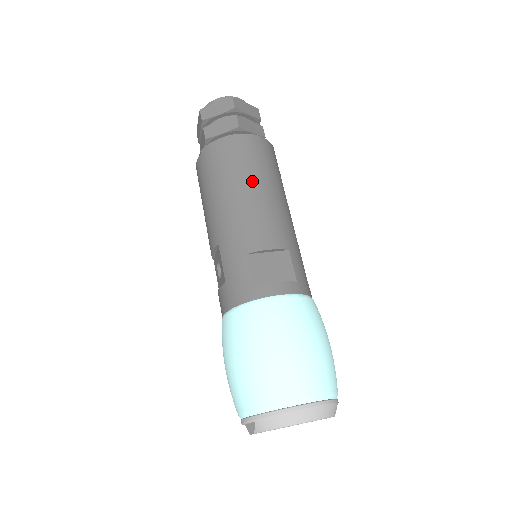
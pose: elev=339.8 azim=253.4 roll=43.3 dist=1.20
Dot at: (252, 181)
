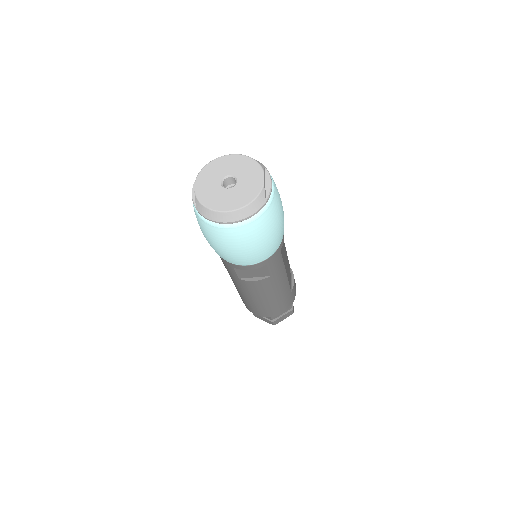
Dot at: occluded
